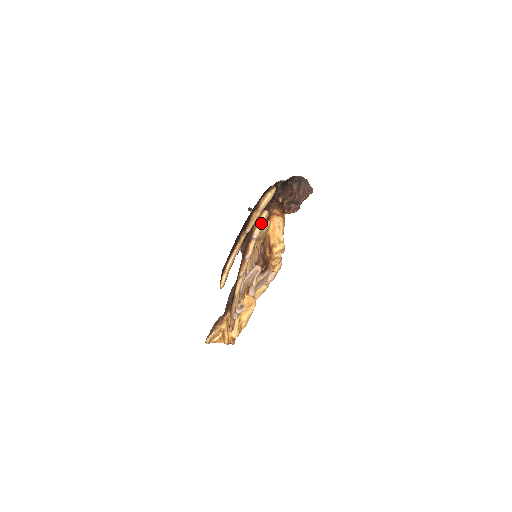
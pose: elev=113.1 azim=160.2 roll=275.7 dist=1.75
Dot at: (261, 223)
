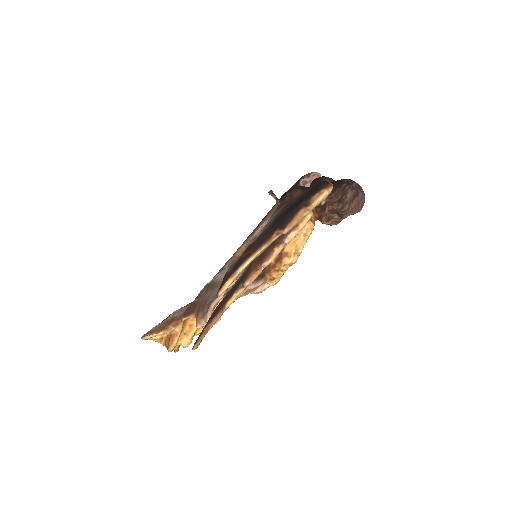
Dot at: (302, 226)
